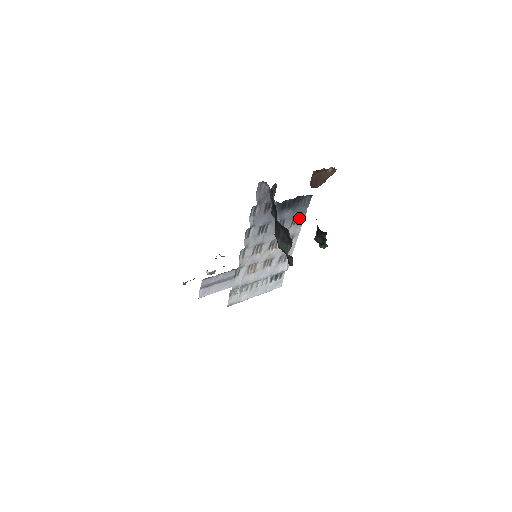
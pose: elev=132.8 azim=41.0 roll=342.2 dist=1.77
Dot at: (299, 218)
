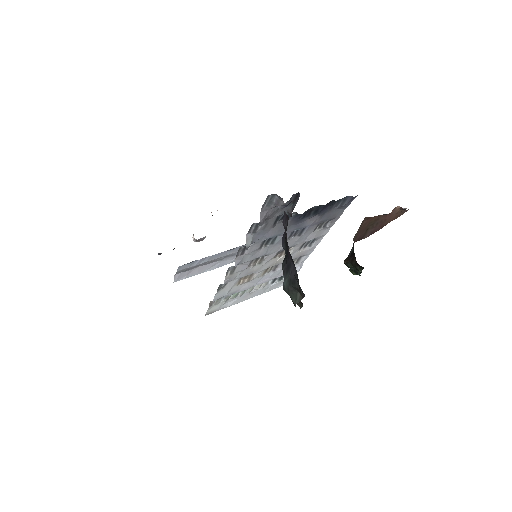
Dot at: (329, 220)
